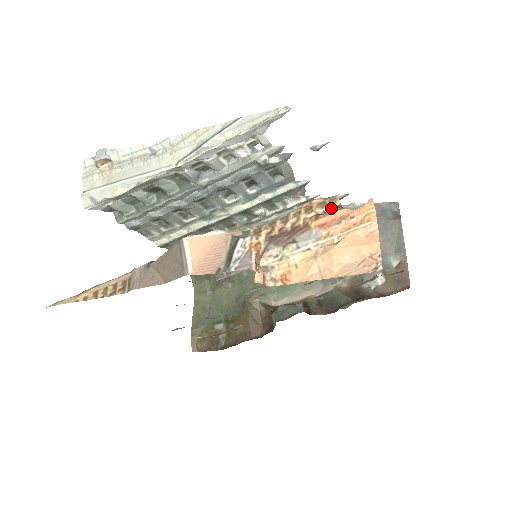
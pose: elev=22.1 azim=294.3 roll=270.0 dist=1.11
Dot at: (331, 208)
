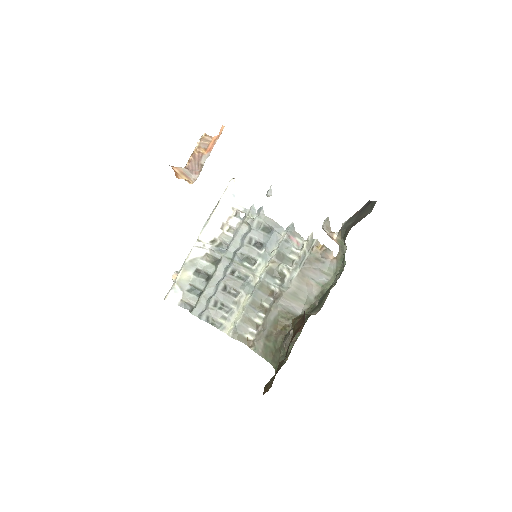
Dot at: (203, 137)
